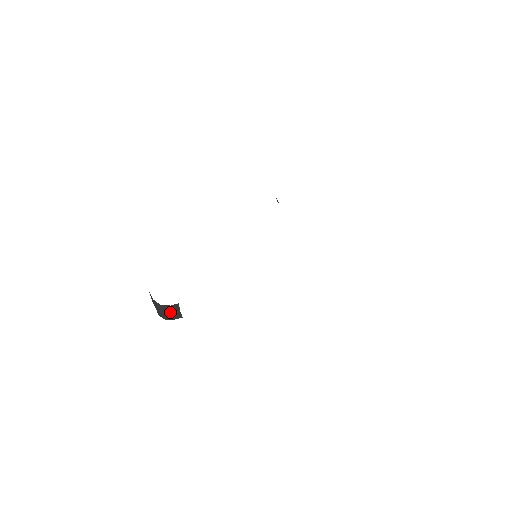
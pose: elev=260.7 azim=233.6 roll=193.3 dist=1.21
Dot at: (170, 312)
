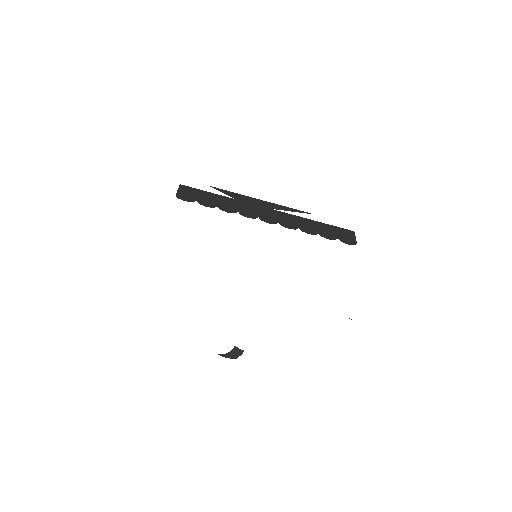
Dot at: (234, 354)
